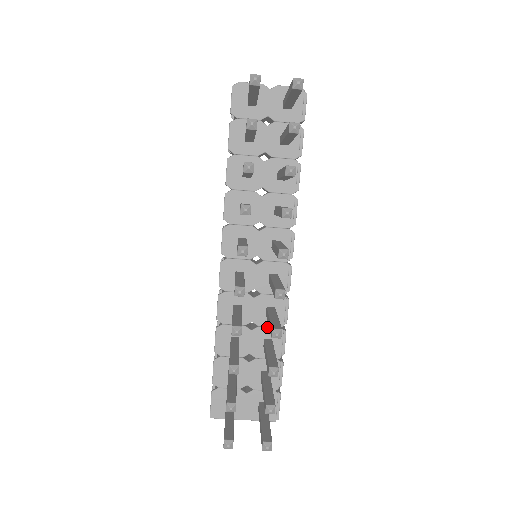
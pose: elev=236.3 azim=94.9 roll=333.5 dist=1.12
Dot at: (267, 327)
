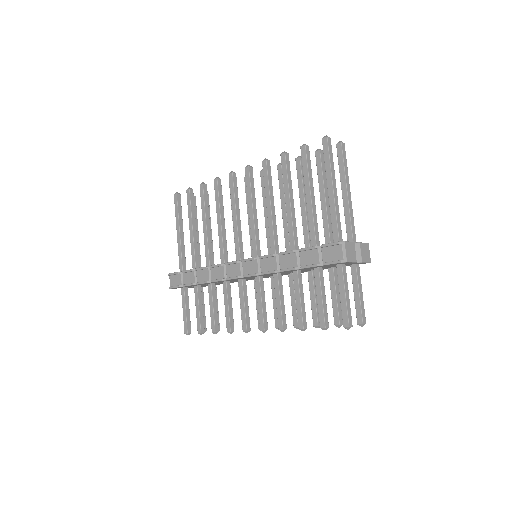
Dot at: occluded
